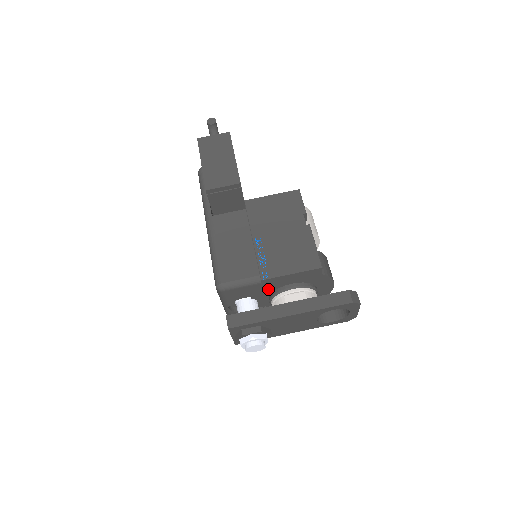
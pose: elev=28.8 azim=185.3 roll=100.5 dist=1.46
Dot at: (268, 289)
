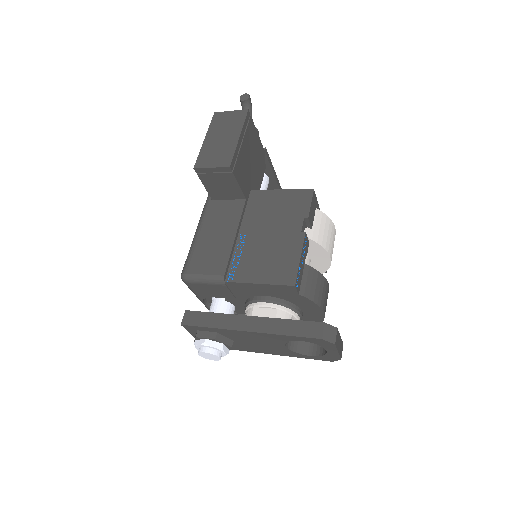
Dot at: (239, 294)
